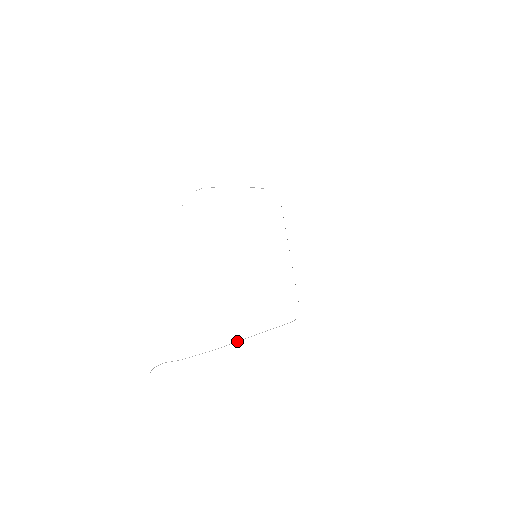
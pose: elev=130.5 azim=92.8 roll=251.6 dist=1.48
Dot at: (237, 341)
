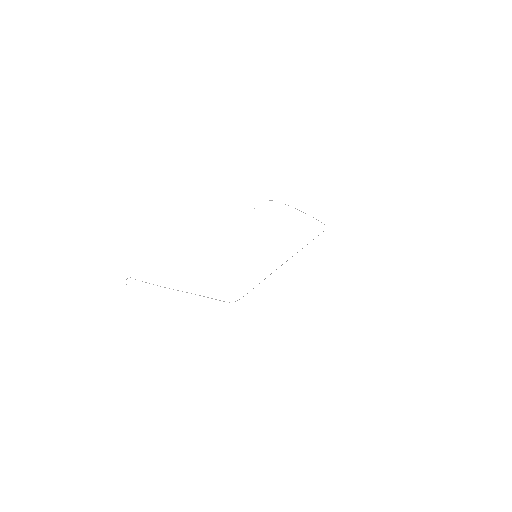
Dot at: occluded
